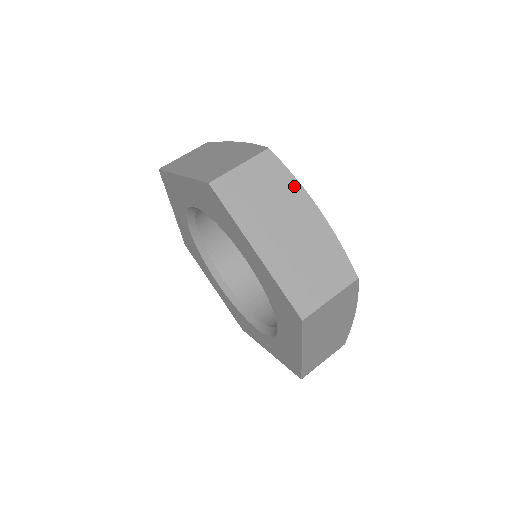
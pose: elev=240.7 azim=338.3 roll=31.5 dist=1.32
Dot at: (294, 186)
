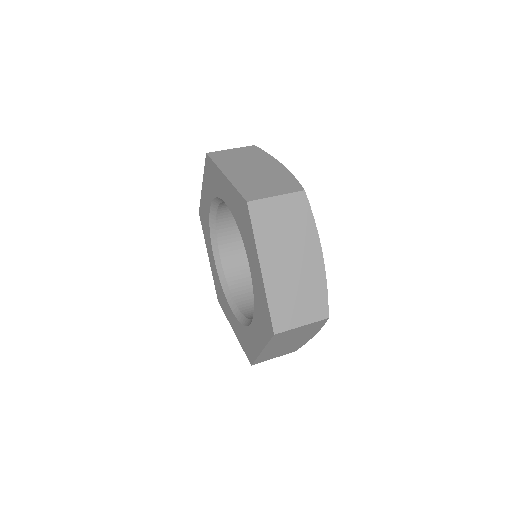
Dot at: (311, 228)
